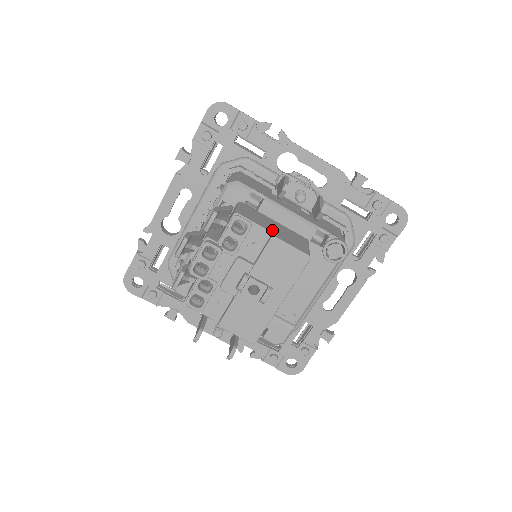
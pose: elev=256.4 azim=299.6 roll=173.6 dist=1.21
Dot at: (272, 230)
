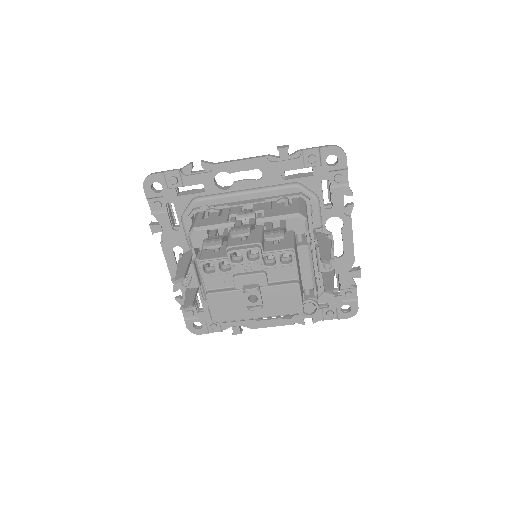
Dot at: (299, 275)
